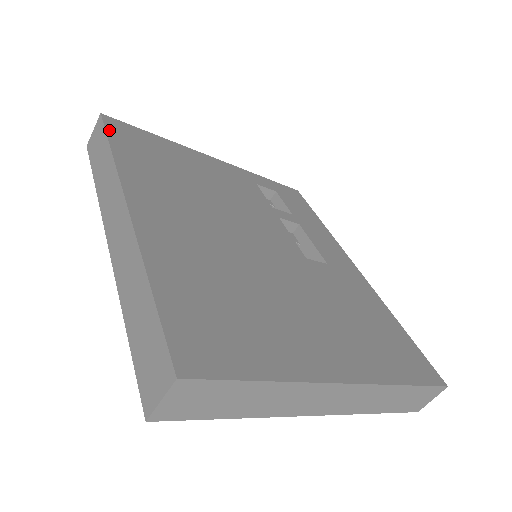
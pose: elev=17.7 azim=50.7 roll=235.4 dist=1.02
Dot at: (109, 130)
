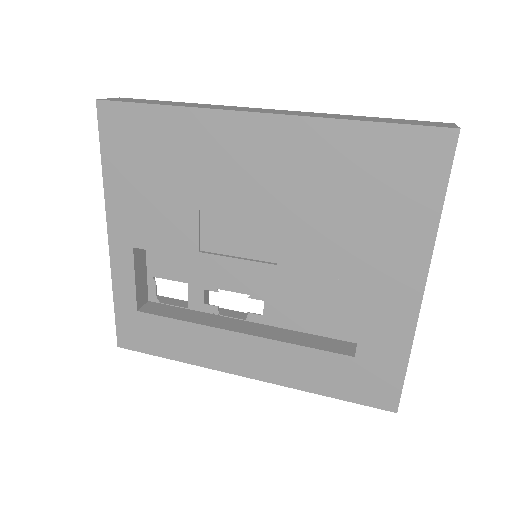
Dot at: occluded
